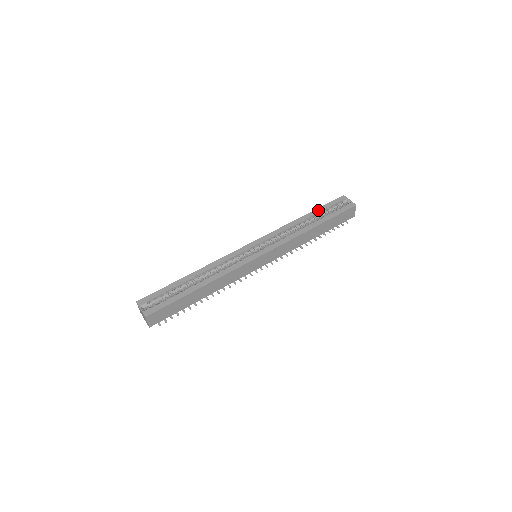
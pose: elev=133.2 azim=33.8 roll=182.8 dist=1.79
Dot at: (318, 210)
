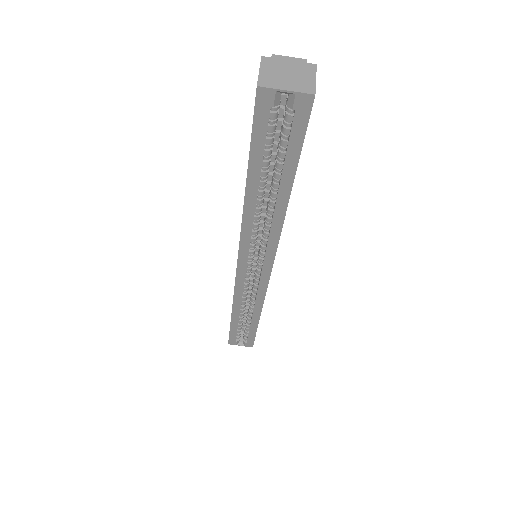
Dot at: (254, 166)
